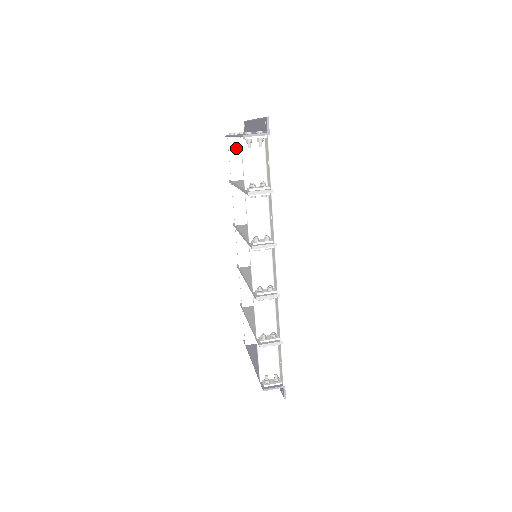
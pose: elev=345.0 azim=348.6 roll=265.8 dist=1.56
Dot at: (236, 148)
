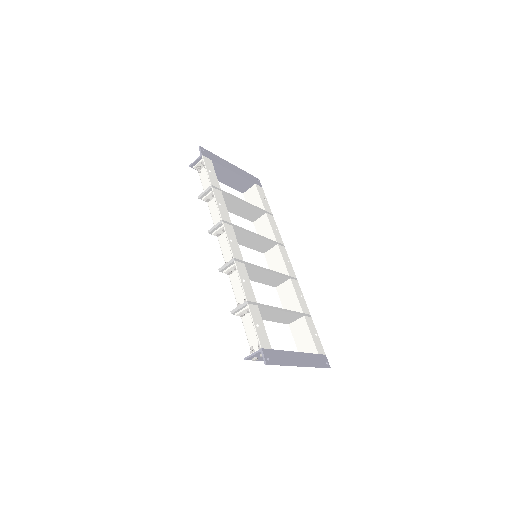
Dot at: (250, 197)
